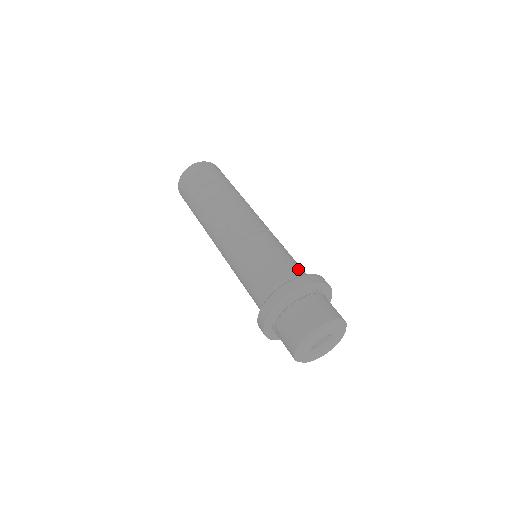
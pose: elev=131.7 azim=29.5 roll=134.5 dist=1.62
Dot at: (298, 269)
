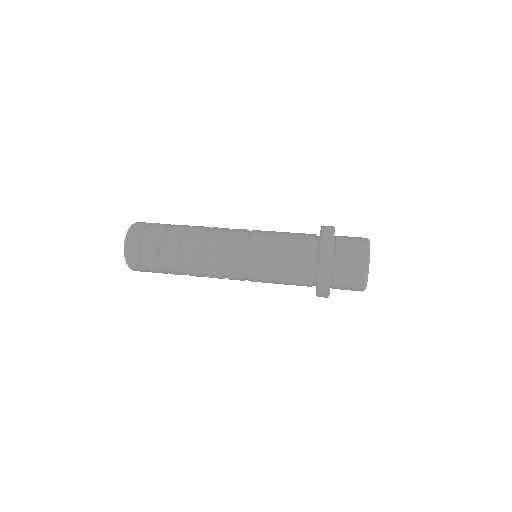
Dot at: (304, 238)
